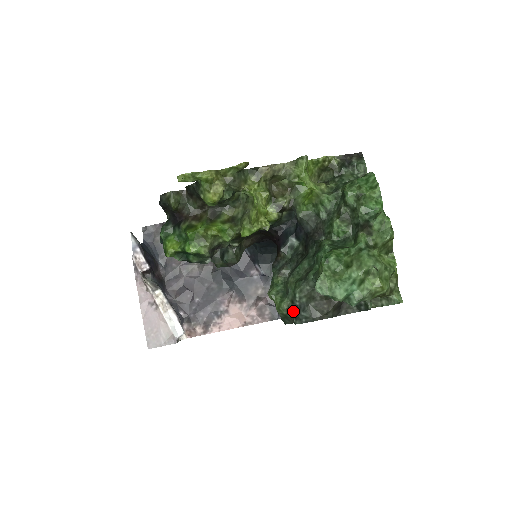
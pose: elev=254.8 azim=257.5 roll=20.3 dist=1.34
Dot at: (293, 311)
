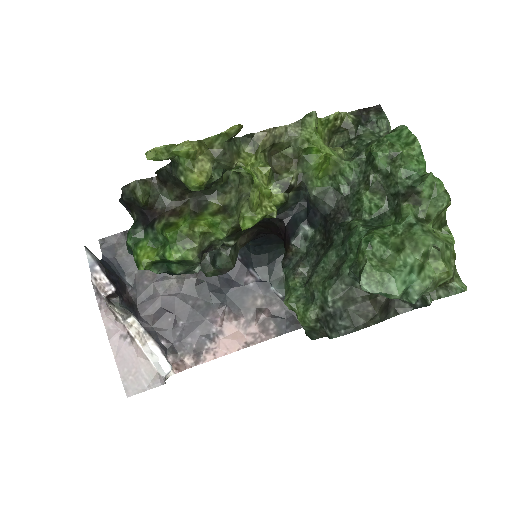
Dot at: (325, 321)
